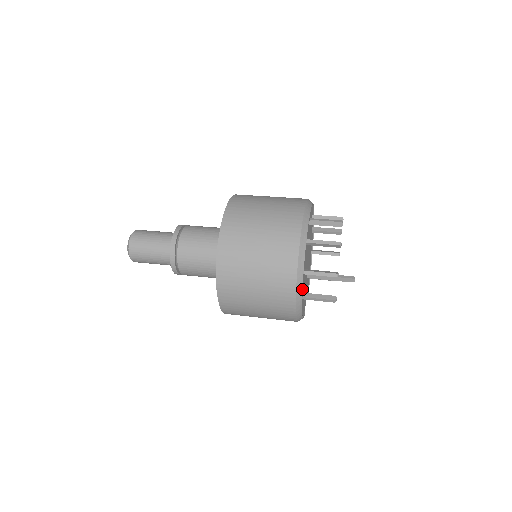
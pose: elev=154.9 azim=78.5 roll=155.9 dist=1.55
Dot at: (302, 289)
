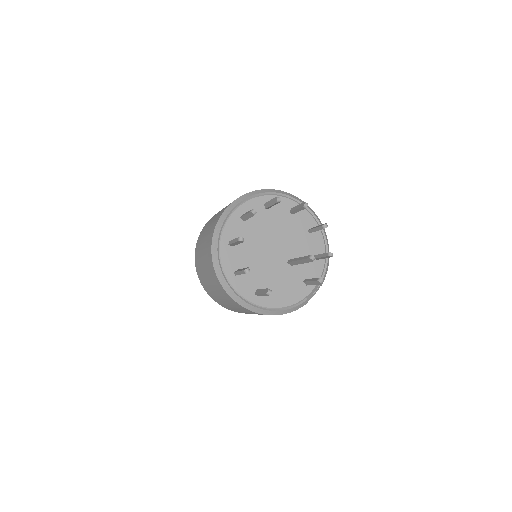
Dot at: (233, 291)
